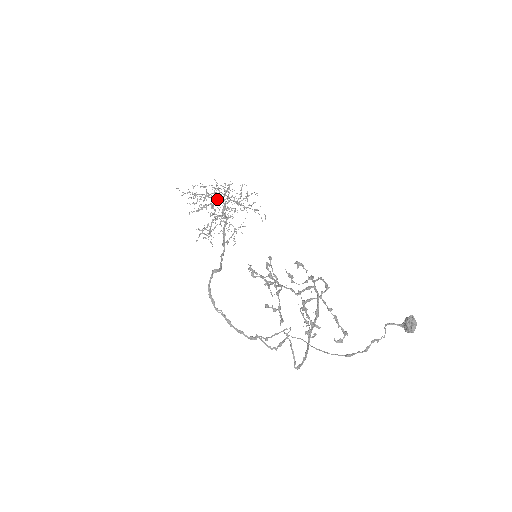
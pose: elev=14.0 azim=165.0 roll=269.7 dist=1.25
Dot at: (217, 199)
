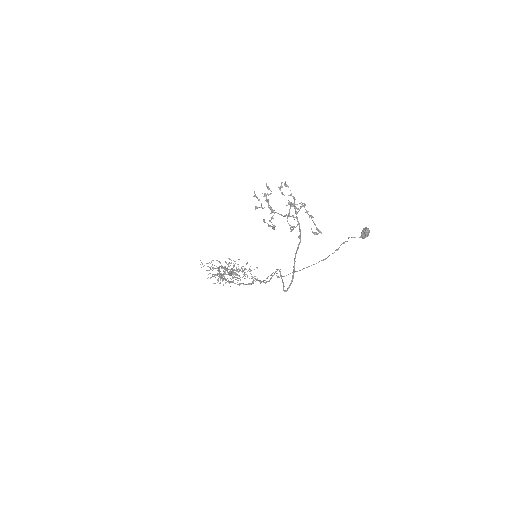
Dot at: occluded
